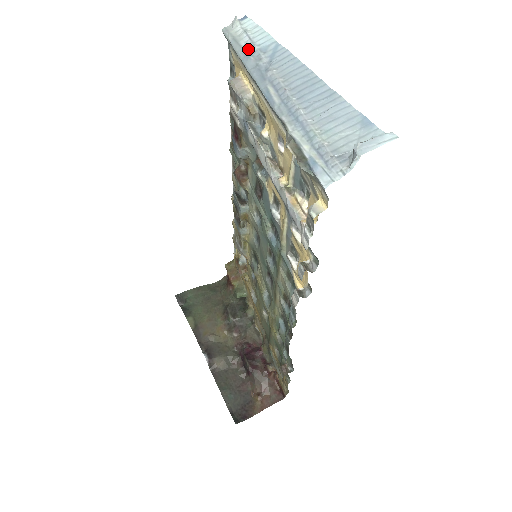
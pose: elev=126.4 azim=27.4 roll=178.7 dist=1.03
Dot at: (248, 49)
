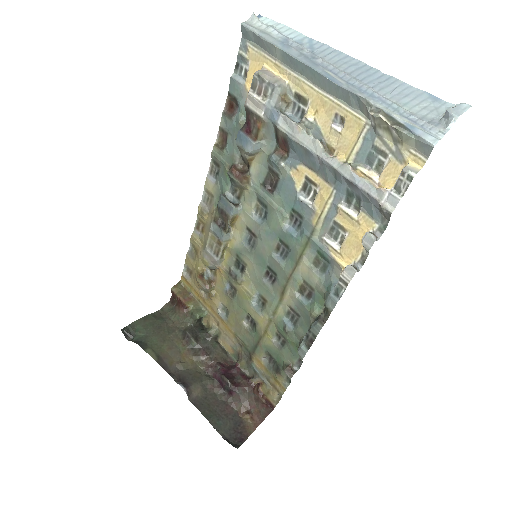
Dot at: (284, 40)
